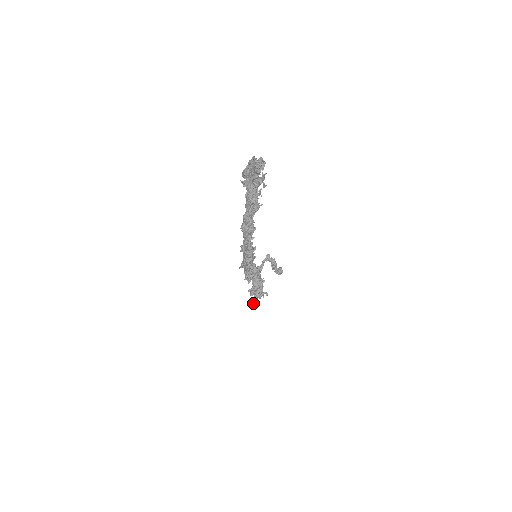
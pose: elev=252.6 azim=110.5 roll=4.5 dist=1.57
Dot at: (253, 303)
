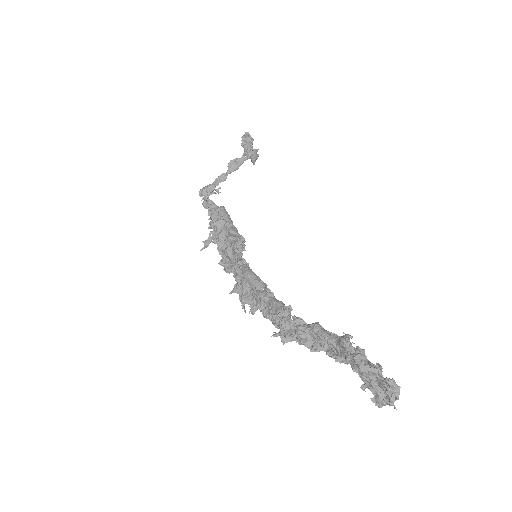
Dot at: (202, 241)
